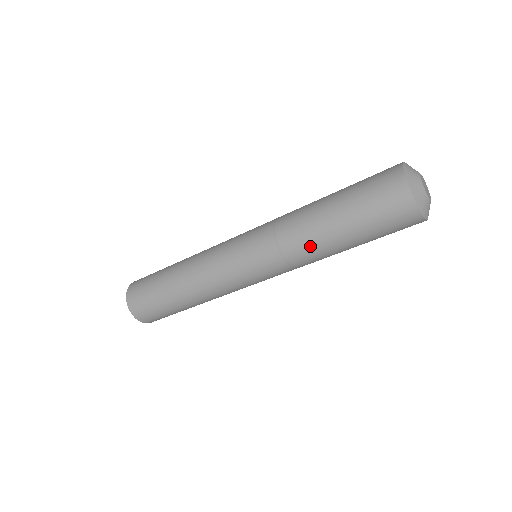
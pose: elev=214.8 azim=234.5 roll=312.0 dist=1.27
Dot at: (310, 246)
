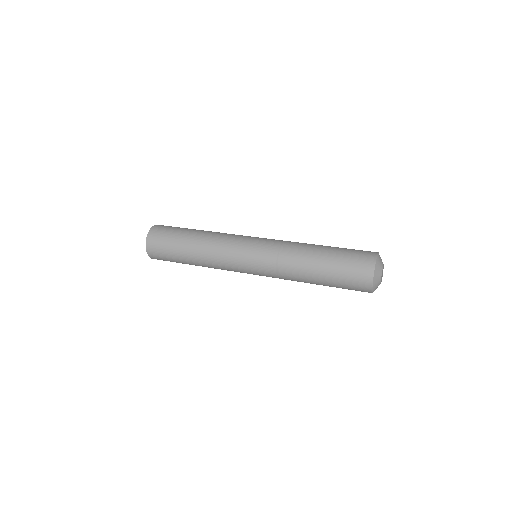
Dot at: occluded
